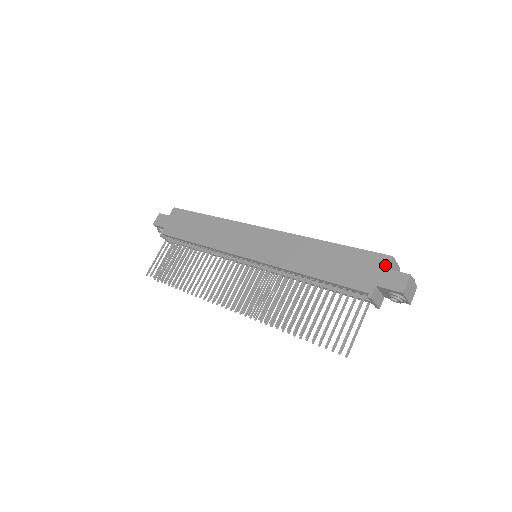
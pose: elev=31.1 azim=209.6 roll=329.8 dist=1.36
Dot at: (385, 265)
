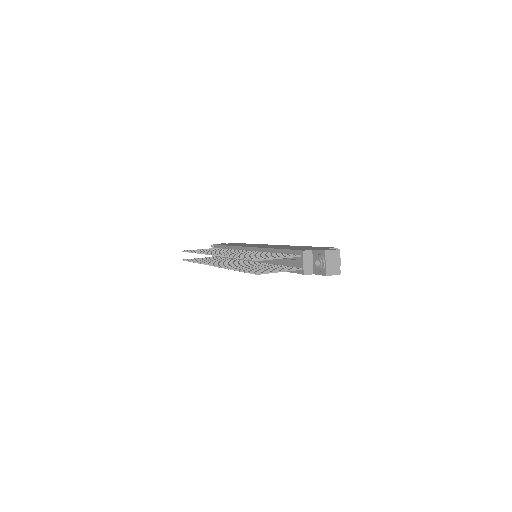
Dot at: (329, 248)
